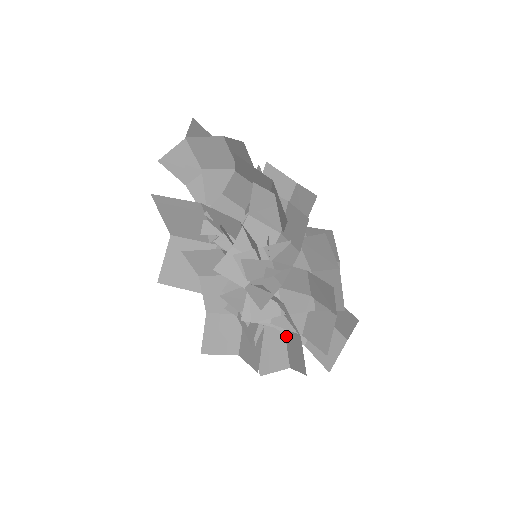
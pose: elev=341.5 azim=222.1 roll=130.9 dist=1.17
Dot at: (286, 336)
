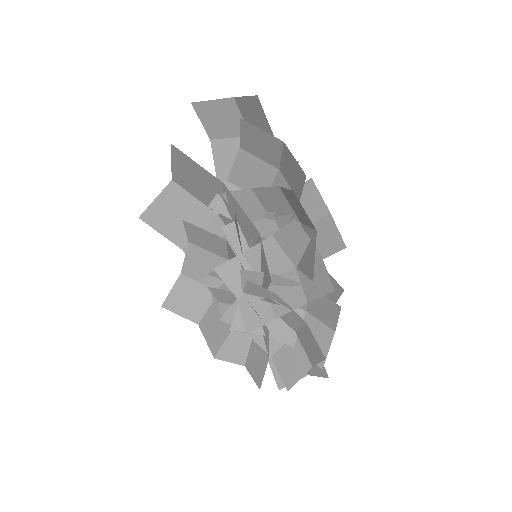
Dot at: (253, 340)
